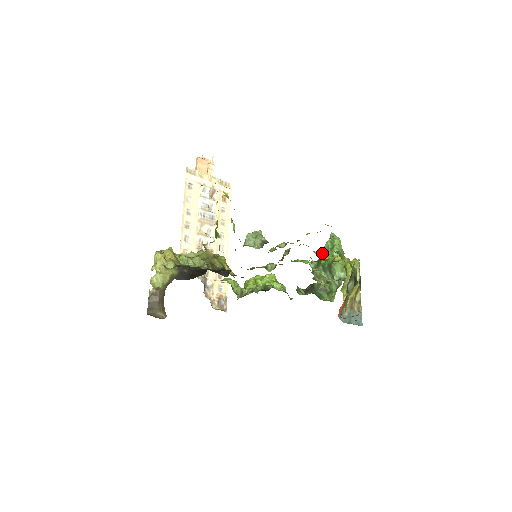
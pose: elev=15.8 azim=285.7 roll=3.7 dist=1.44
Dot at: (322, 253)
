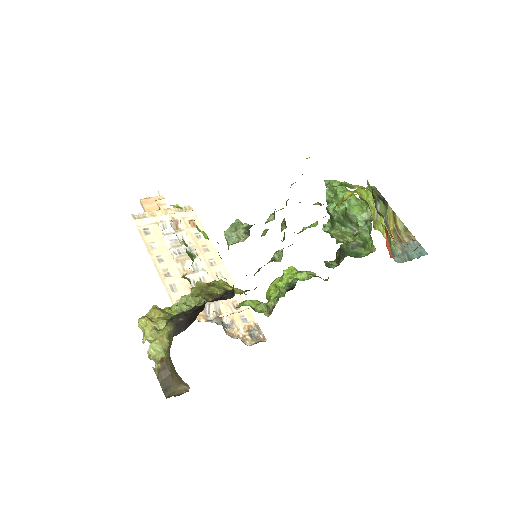
Dot at: (328, 208)
